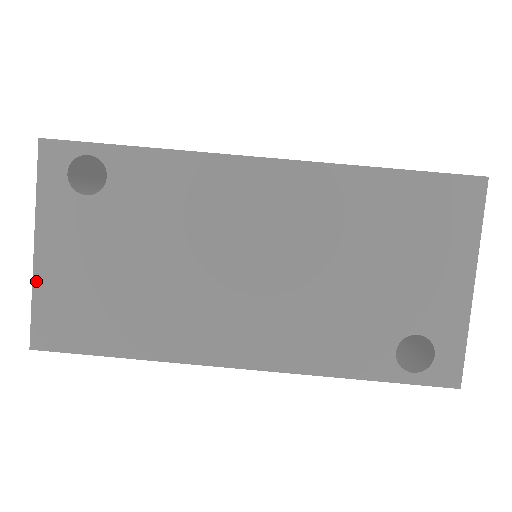
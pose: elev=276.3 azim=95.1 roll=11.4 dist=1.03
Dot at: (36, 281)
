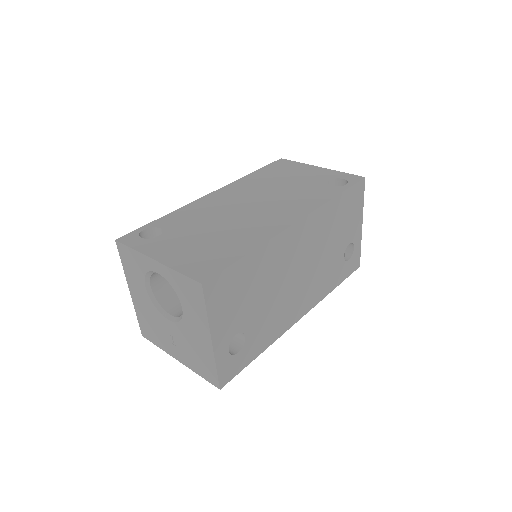
Dot at: (171, 266)
